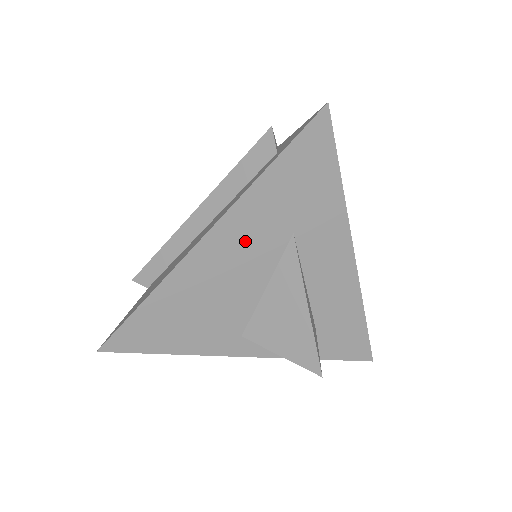
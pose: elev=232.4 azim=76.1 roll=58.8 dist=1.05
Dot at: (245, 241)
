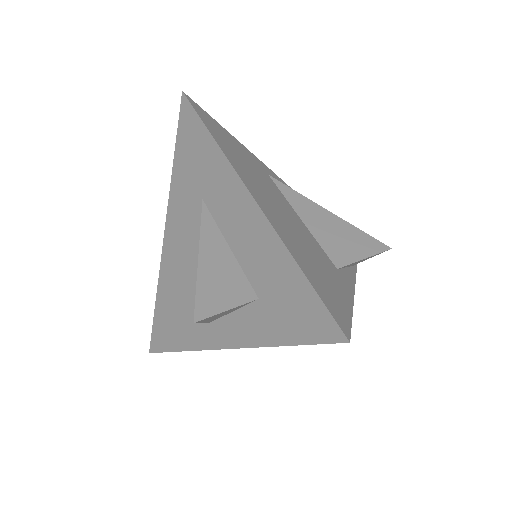
Dot at: (182, 224)
